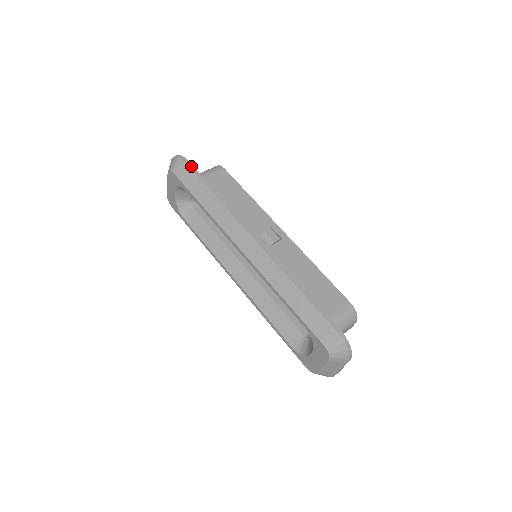
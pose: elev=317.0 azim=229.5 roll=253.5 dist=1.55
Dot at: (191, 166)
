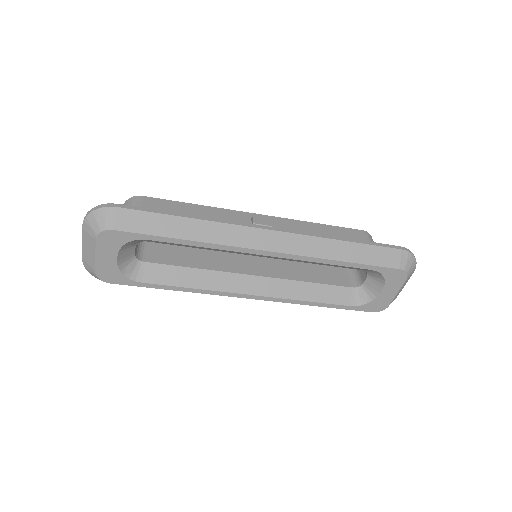
Dot at: (130, 207)
